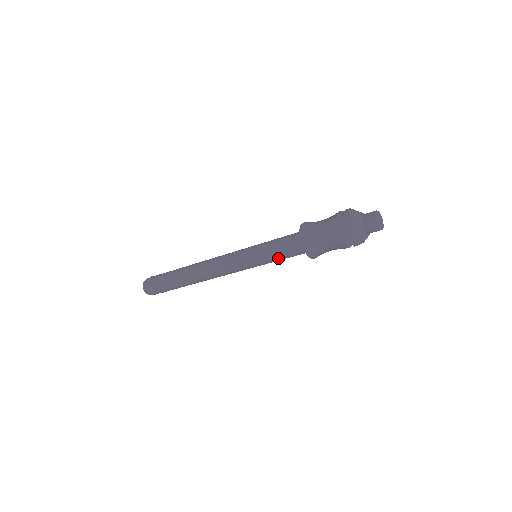
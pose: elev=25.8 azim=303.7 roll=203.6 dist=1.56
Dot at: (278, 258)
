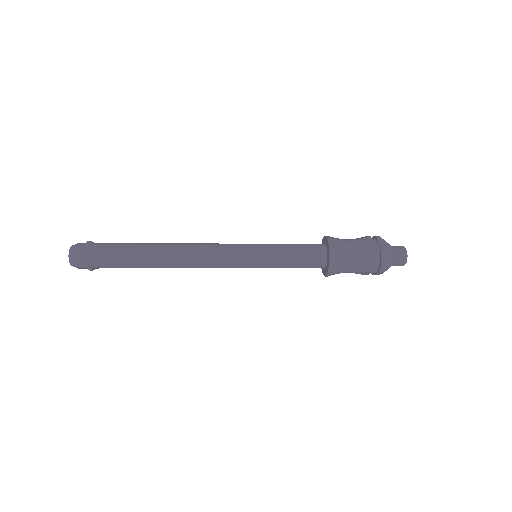
Dot at: (289, 262)
